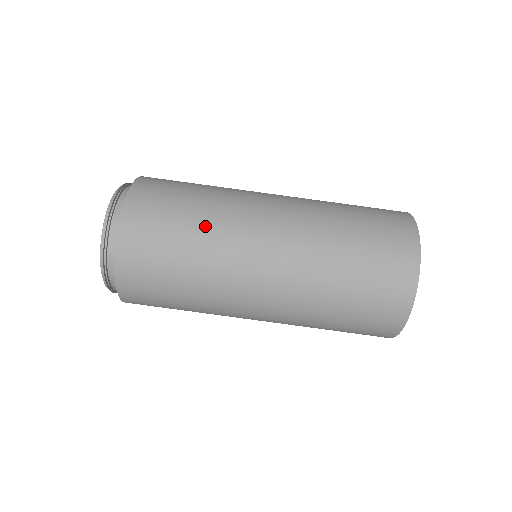
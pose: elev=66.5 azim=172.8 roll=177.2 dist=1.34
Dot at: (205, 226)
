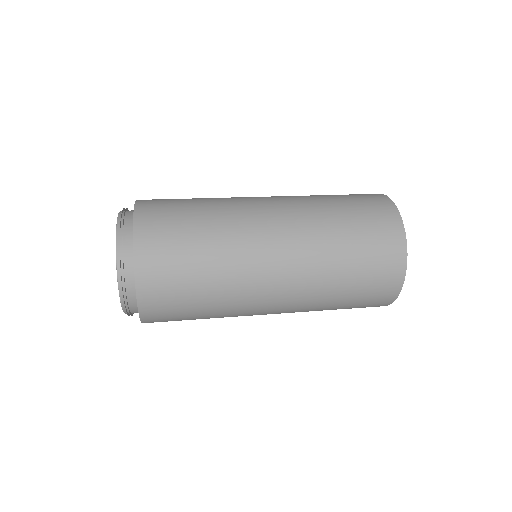
Dot at: (213, 217)
